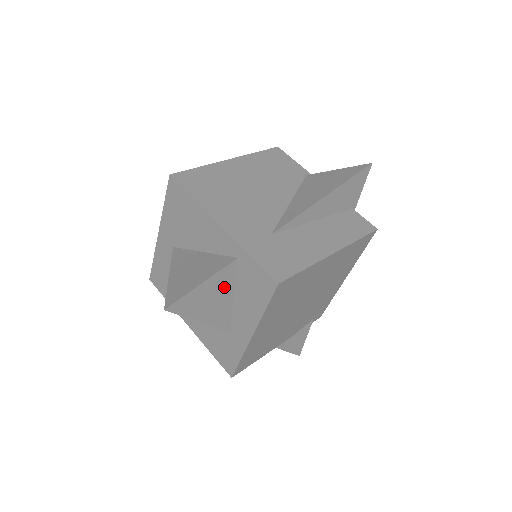
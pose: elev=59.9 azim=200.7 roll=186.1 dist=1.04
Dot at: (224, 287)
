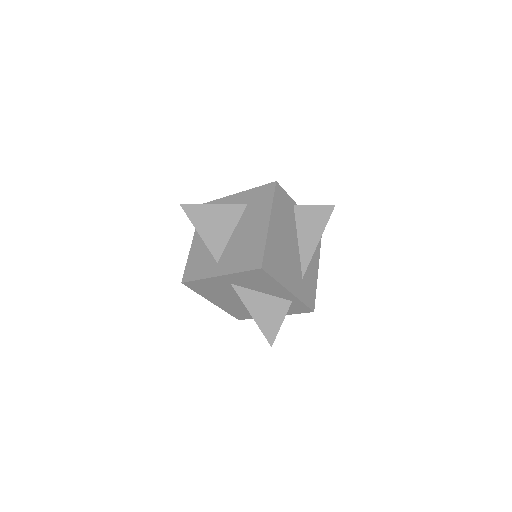
Dot at: occluded
